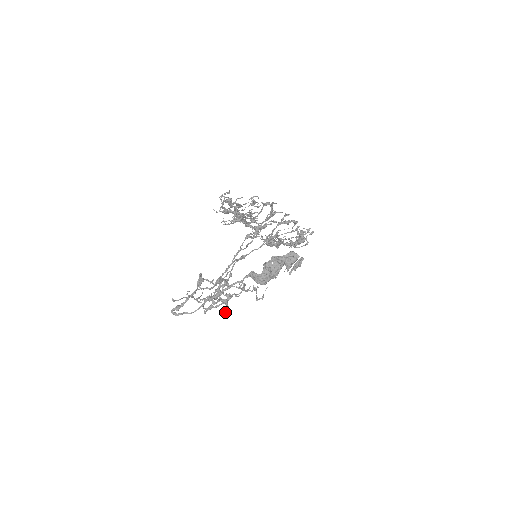
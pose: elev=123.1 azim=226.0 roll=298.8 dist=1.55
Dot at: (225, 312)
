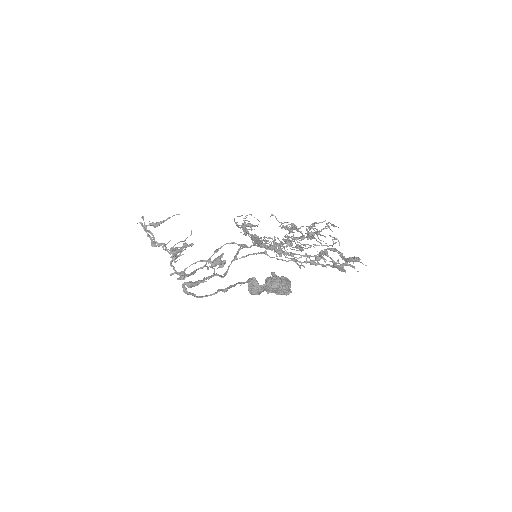
Dot at: (180, 279)
